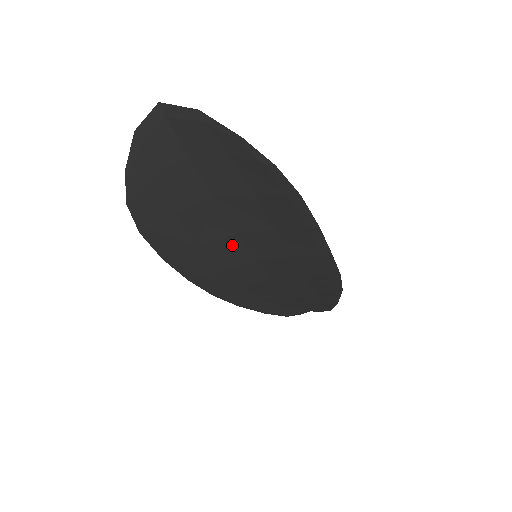
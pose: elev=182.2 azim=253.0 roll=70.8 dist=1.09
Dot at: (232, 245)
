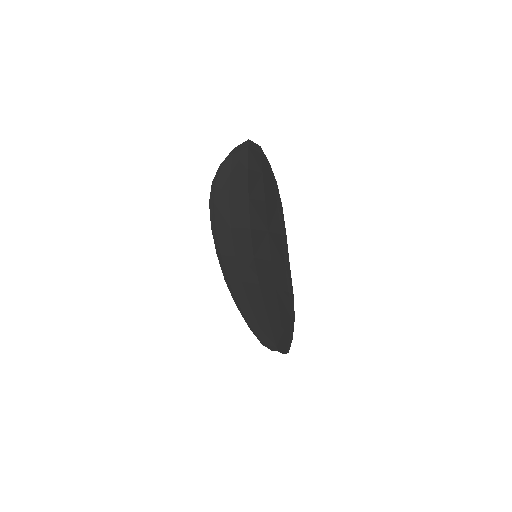
Dot at: (246, 237)
